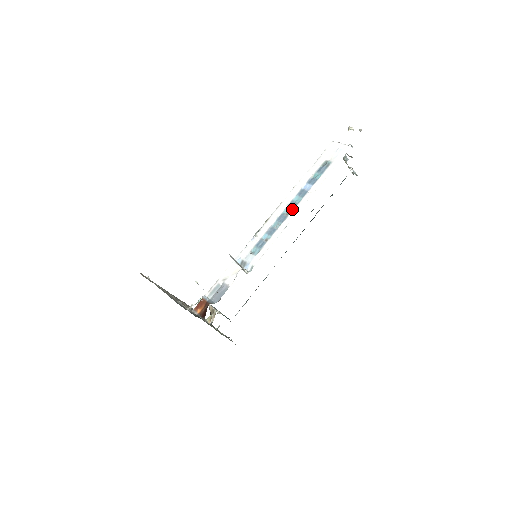
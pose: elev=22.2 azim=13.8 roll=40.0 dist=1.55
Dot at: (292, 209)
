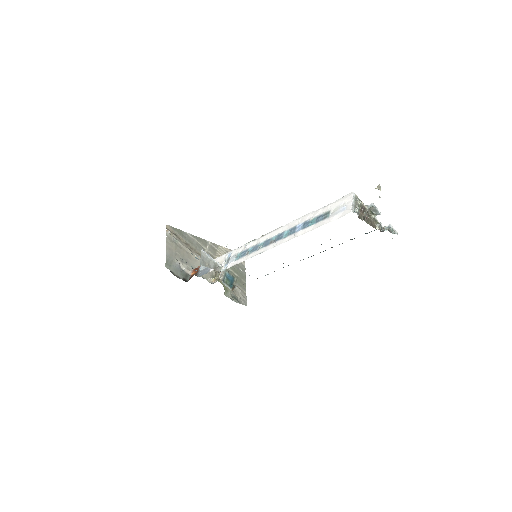
Dot at: (276, 240)
